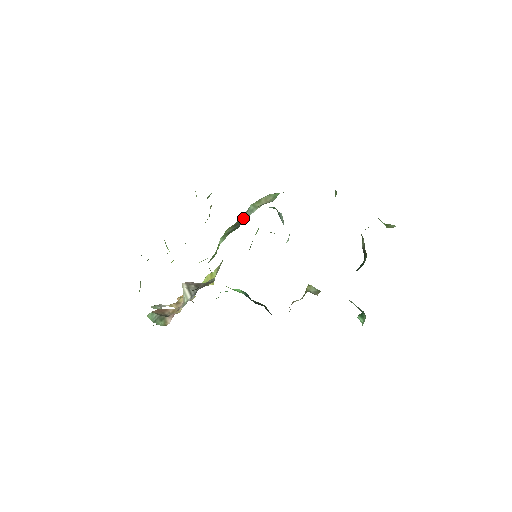
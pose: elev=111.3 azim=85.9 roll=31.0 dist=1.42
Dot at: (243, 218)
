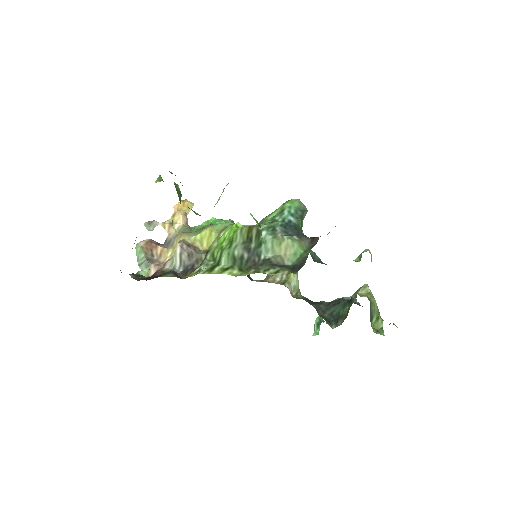
Dot at: (256, 249)
